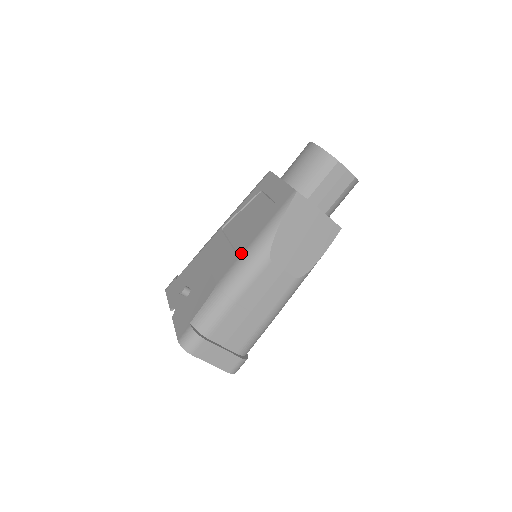
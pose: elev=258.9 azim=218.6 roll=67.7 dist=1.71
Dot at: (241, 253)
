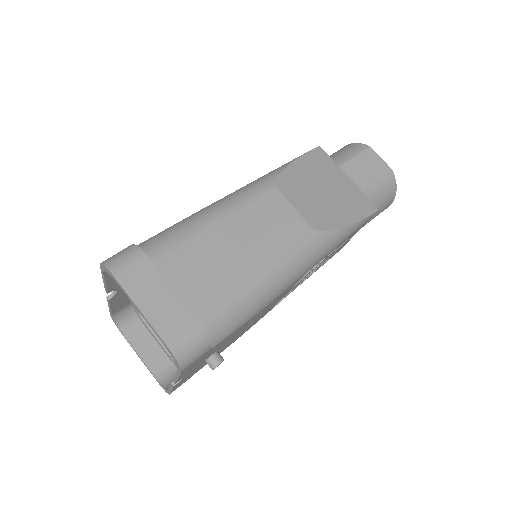
Dot at: occluded
